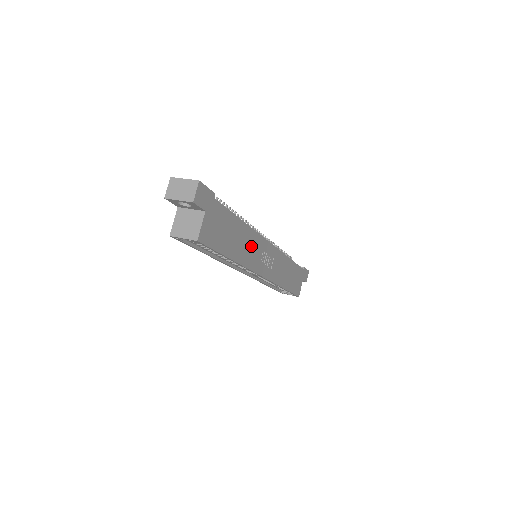
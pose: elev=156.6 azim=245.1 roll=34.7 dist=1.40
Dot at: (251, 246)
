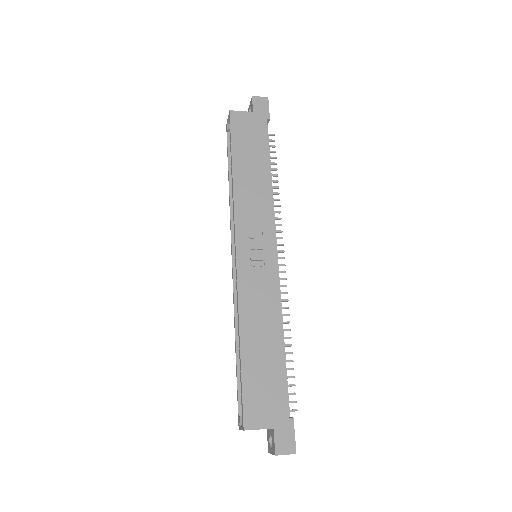
Dot at: (257, 202)
